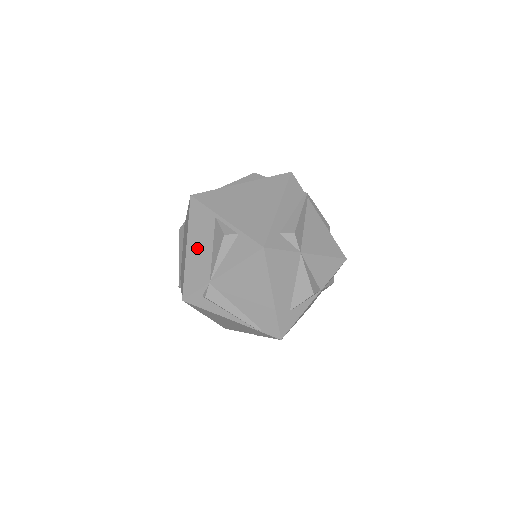
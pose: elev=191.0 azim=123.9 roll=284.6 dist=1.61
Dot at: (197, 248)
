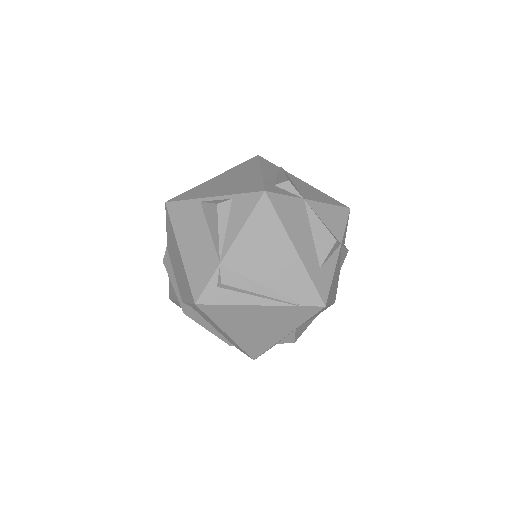
Dot at: (192, 242)
